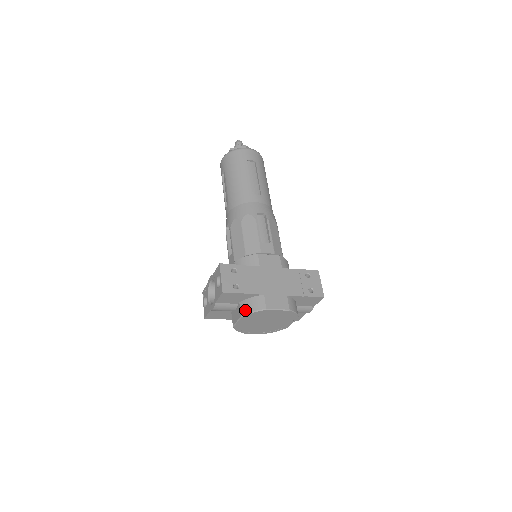
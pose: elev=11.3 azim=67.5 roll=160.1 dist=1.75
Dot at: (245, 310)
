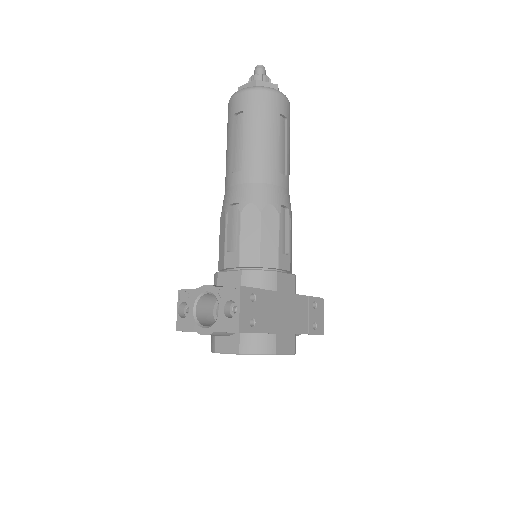
Dot at: (248, 348)
